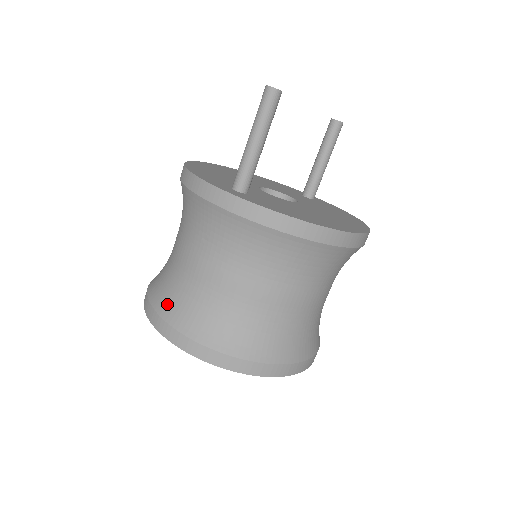
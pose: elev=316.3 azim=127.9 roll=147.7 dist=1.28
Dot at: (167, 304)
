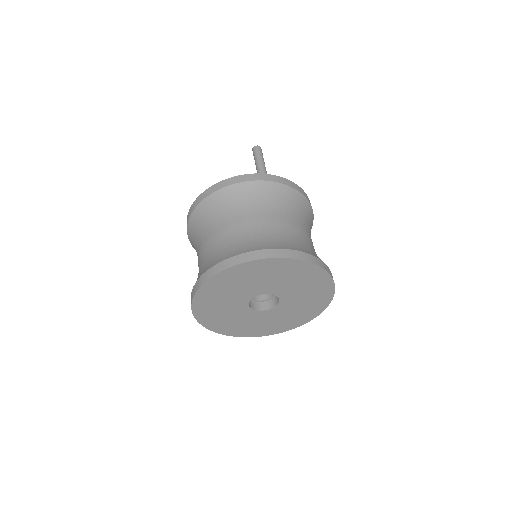
Dot at: (267, 244)
